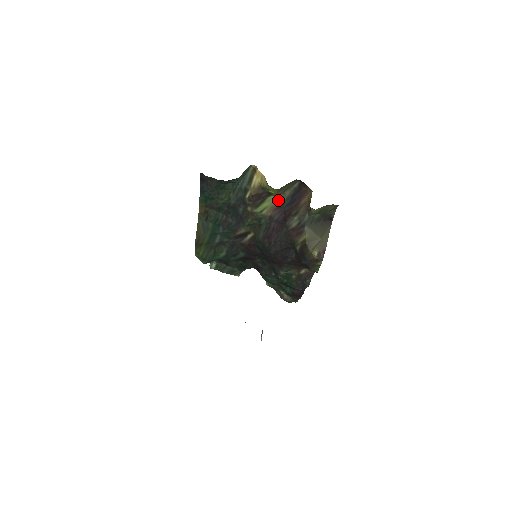
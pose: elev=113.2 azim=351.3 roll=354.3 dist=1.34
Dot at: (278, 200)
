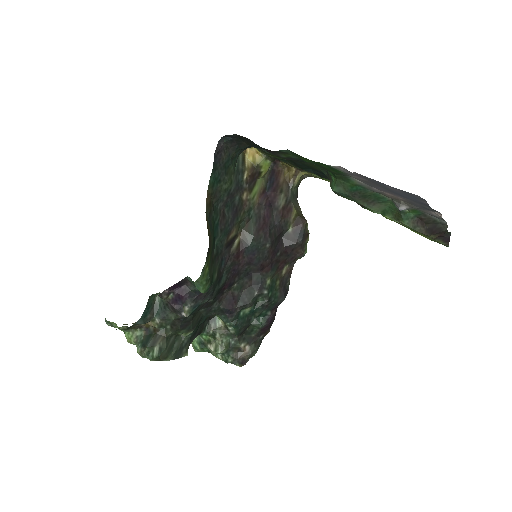
Dot at: (262, 184)
